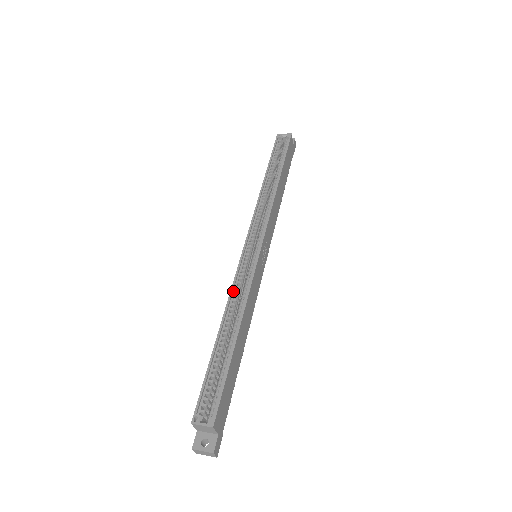
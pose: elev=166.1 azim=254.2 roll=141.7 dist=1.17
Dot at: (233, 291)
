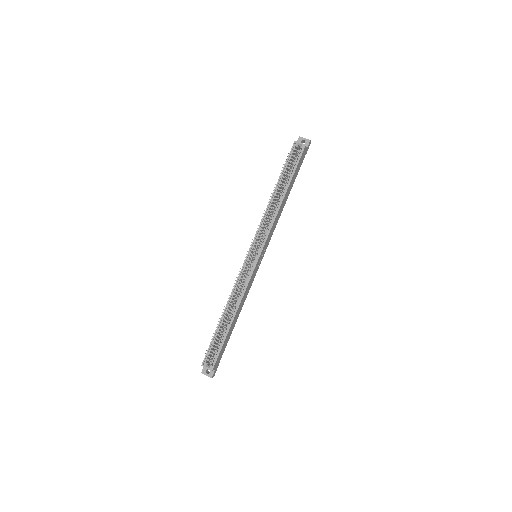
Dot at: (235, 288)
